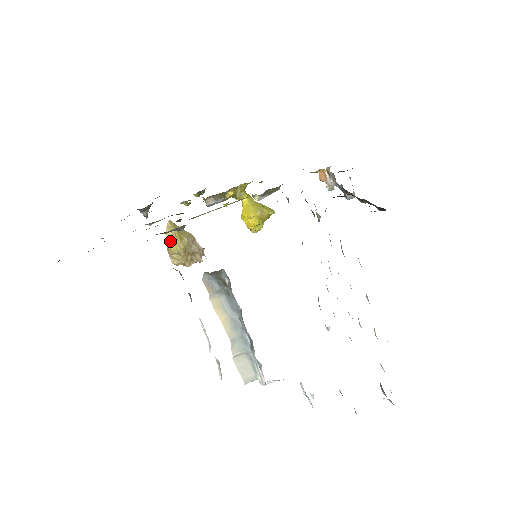
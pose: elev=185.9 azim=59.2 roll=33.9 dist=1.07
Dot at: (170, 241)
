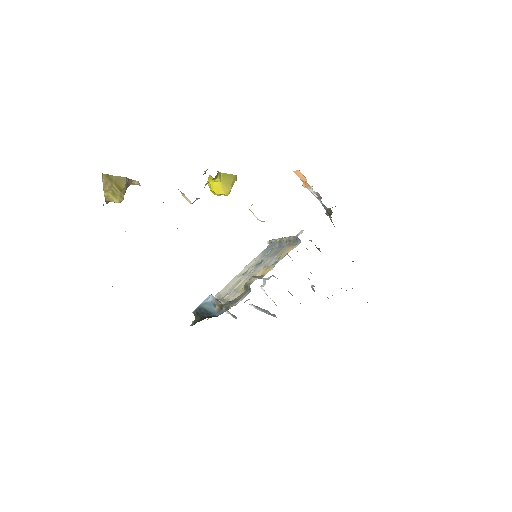
Dot at: (109, 195)
